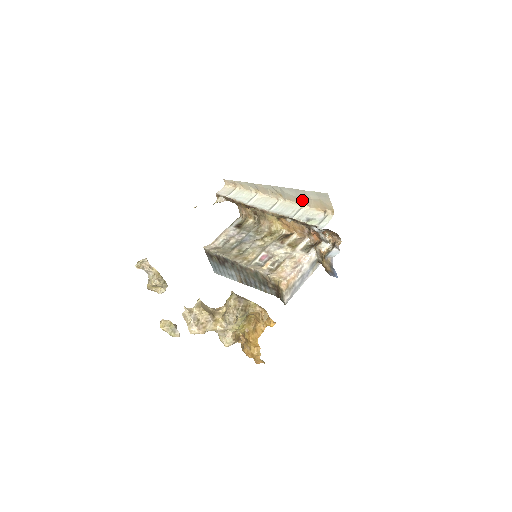
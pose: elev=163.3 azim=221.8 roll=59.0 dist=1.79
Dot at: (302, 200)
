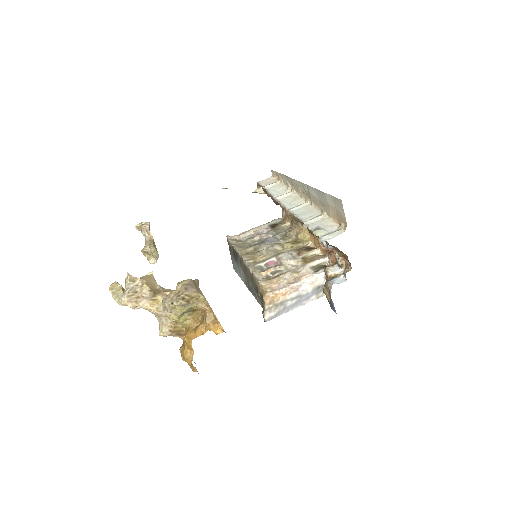
Dot at: (323, 205)
